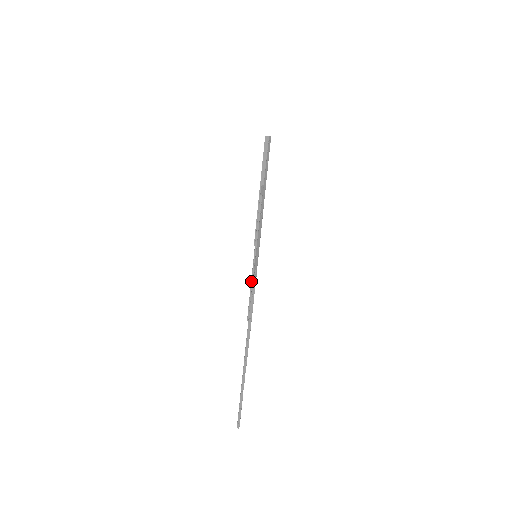
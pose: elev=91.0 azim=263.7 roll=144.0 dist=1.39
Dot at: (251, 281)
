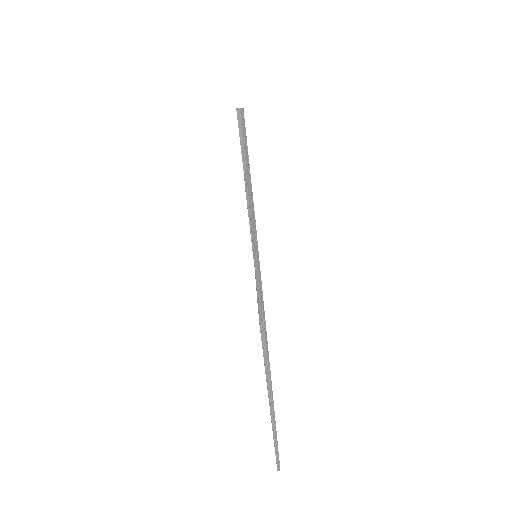
Dot at: occluded
